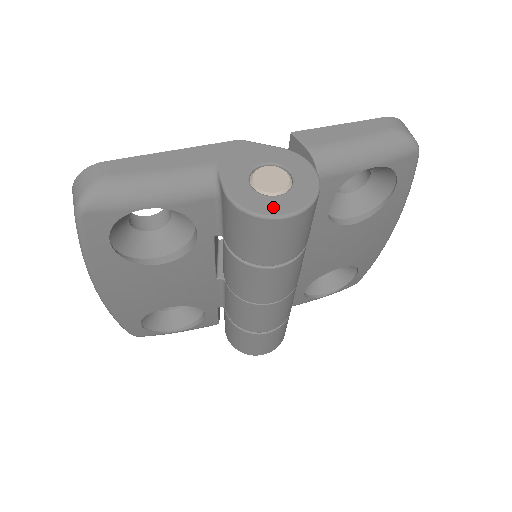
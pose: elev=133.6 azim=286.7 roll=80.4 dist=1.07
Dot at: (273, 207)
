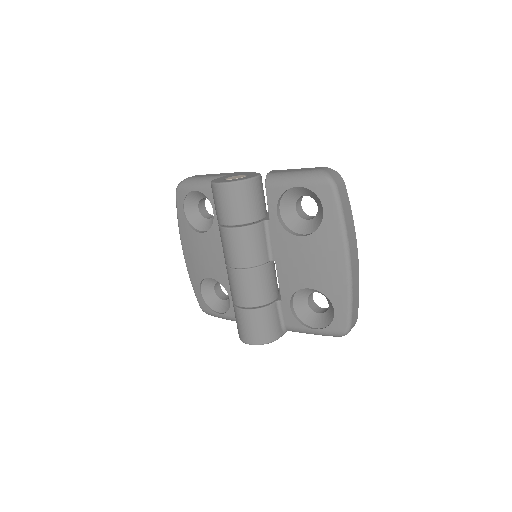
Dot at: (221, 181)
